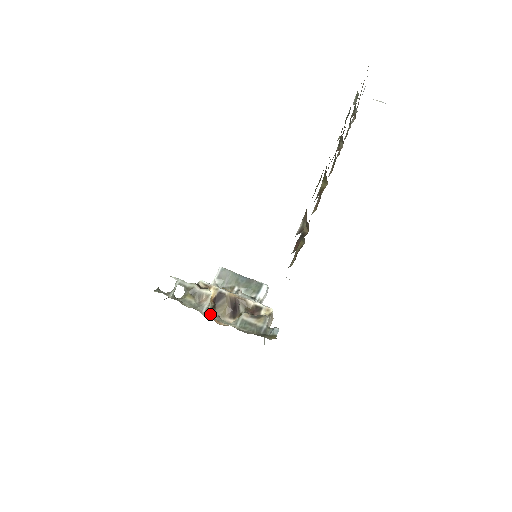
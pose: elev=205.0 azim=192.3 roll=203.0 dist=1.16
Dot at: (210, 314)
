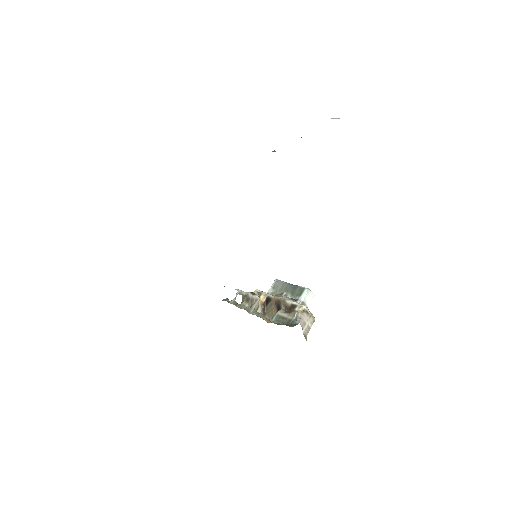
Dot at: (256, 313)
